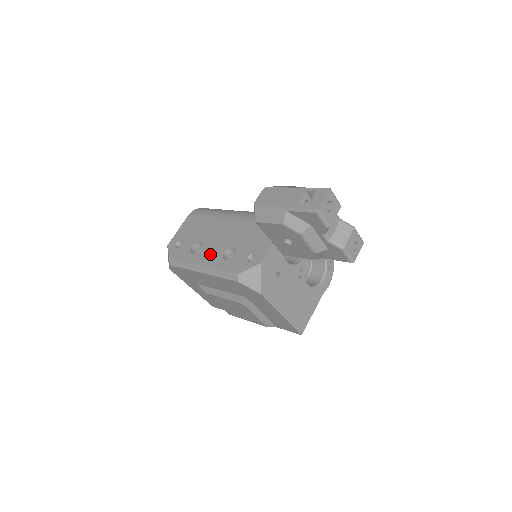
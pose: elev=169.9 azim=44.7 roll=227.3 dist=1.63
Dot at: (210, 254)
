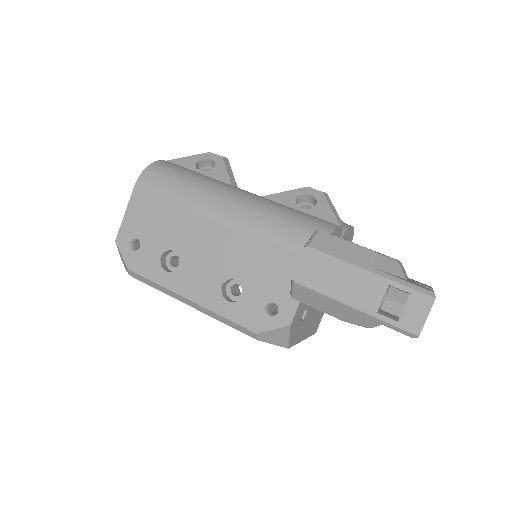
Dot at: (199, 282)
